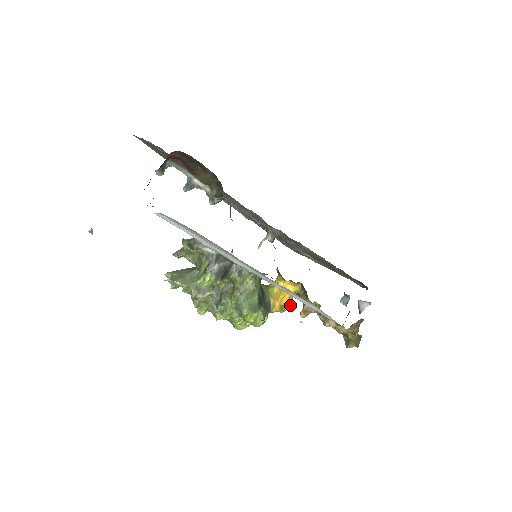
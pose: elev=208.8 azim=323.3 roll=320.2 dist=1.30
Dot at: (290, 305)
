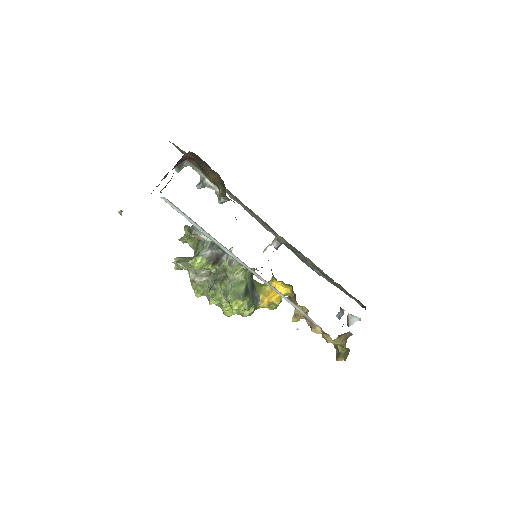
Dot at: (278, 303)
